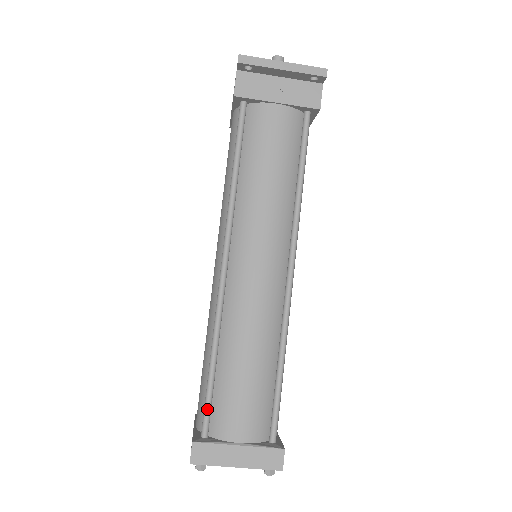
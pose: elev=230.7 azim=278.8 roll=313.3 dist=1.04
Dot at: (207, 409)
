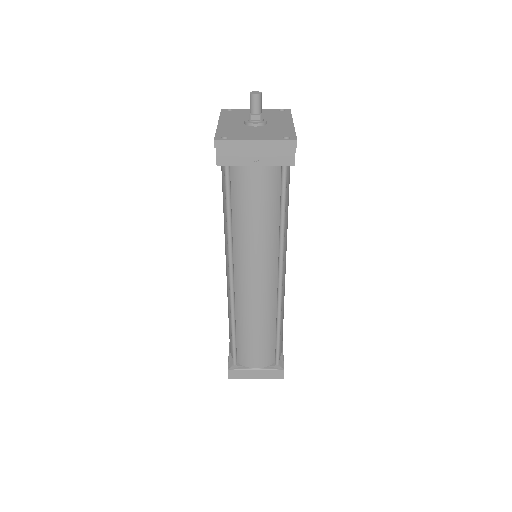
Dot at: (234, 353)
